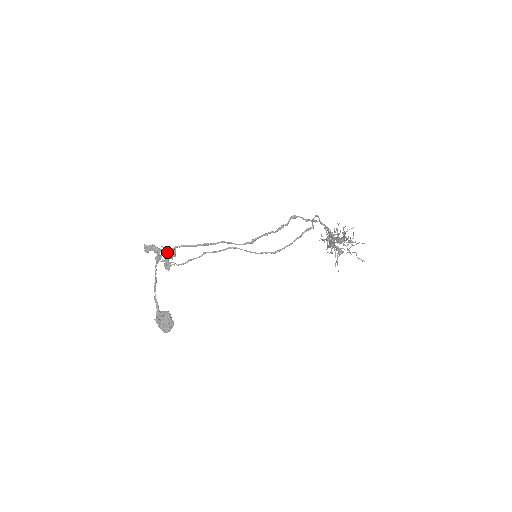
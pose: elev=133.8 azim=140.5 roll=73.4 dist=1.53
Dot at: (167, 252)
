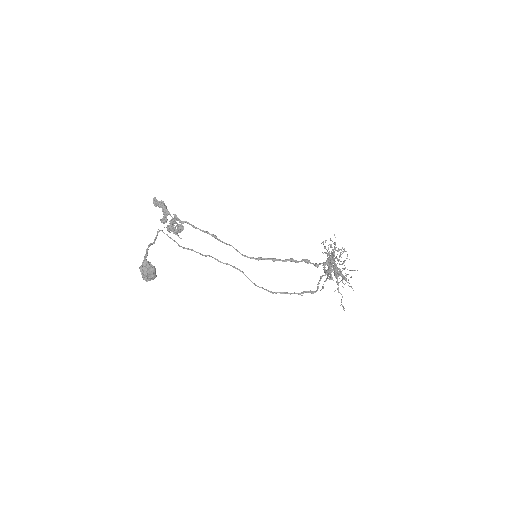
Dot at: (174, 231)
